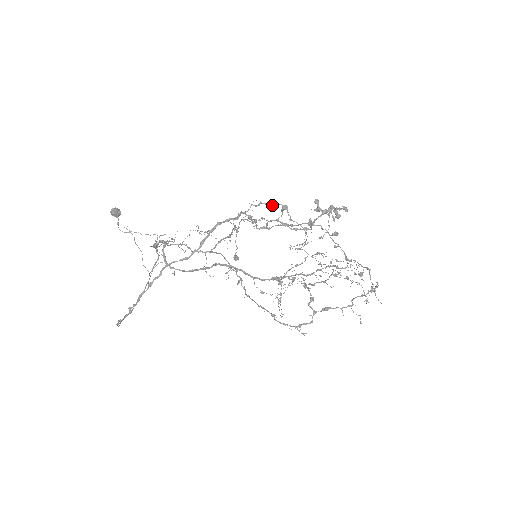
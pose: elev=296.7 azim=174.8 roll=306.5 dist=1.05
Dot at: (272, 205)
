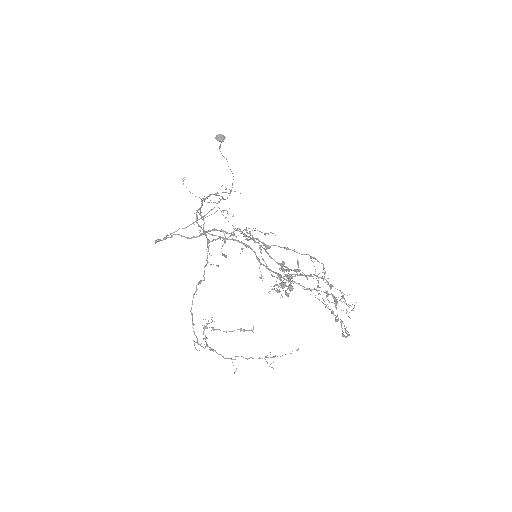
Dot at: (255, 241)
